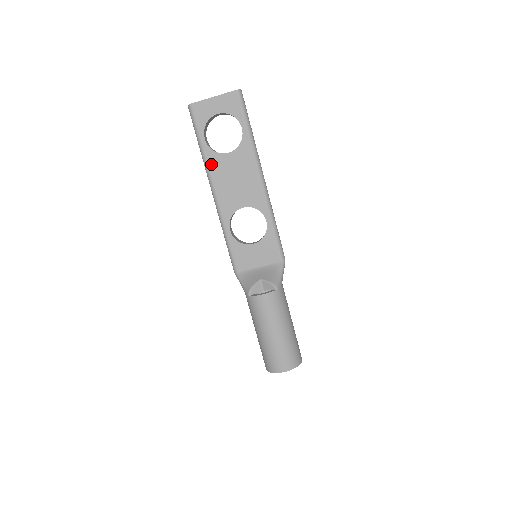
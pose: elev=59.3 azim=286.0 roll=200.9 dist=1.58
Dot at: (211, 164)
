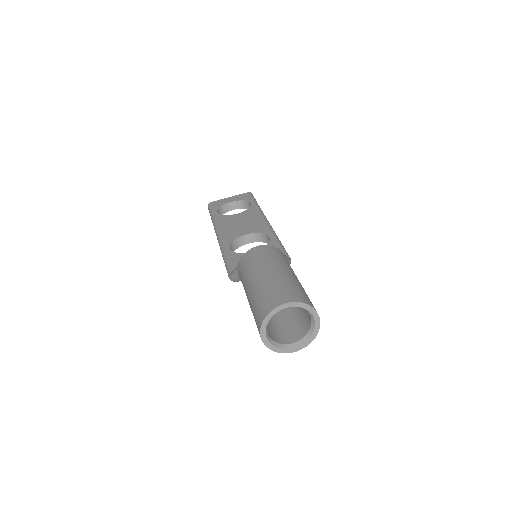
Dot at: (220, 221)
